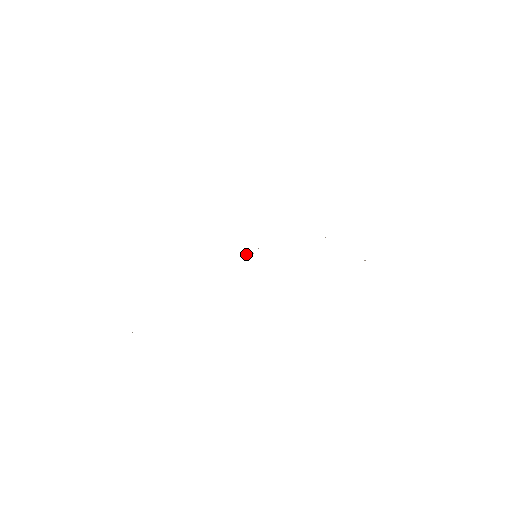
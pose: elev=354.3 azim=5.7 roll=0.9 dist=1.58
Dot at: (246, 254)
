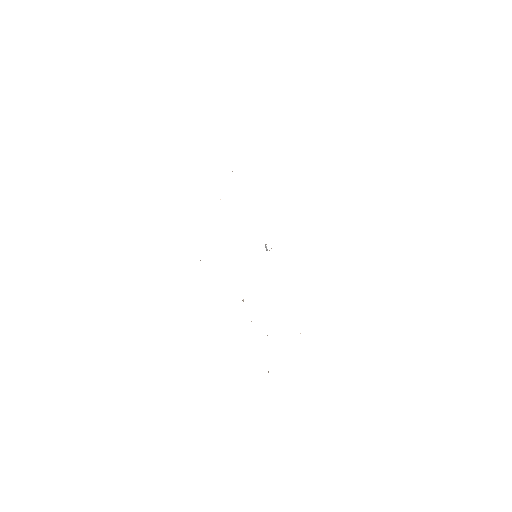
Dot at: (265, 244)
